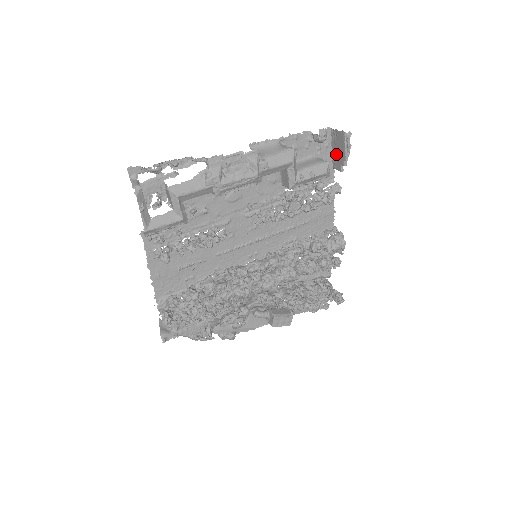
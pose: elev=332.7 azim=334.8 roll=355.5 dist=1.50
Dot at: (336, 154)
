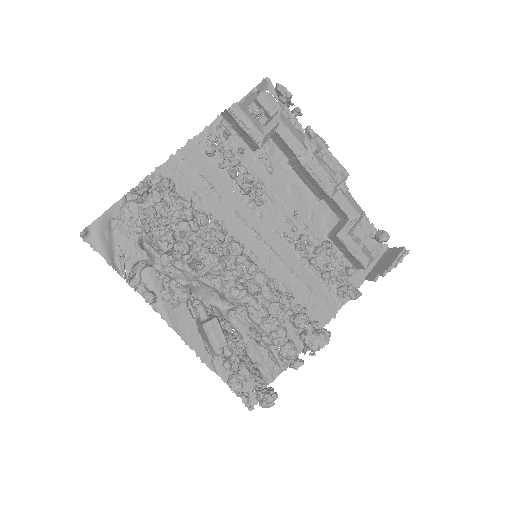
Dot at: (379, 266)
